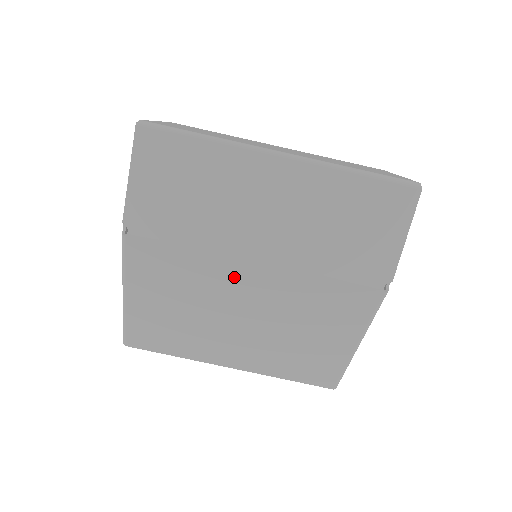
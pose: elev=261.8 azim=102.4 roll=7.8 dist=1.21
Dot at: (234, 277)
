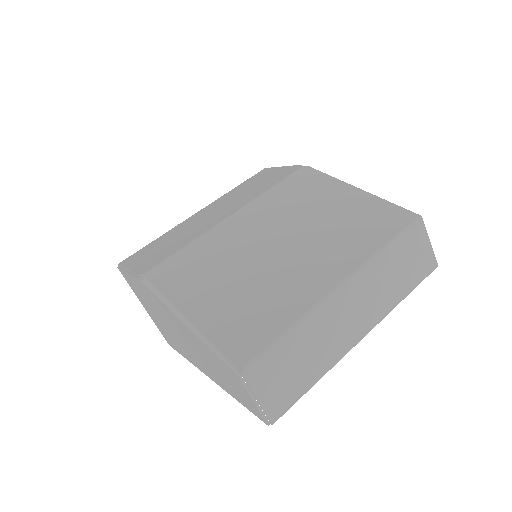
Dot at: (233, 232)
